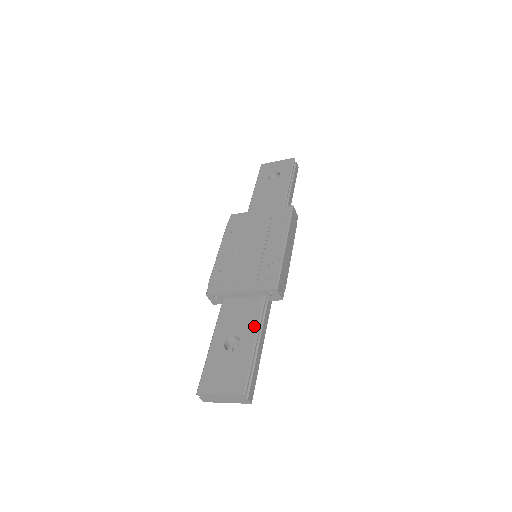
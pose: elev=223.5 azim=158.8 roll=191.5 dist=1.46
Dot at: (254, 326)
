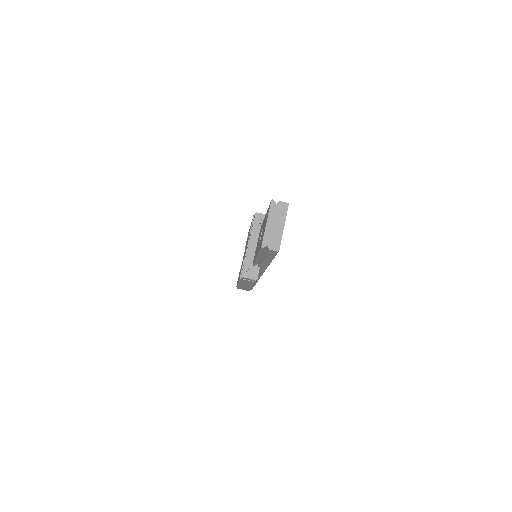
Dot at: occluded
